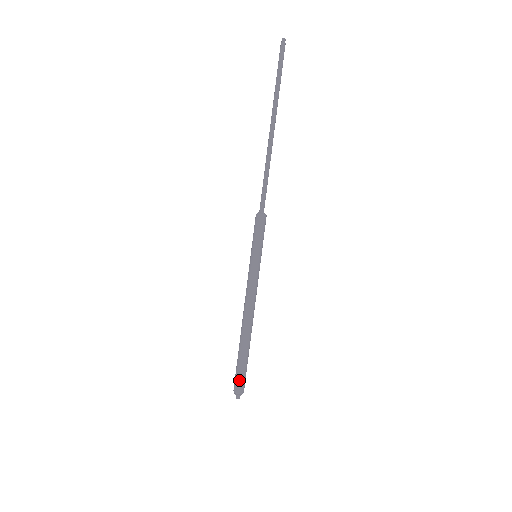
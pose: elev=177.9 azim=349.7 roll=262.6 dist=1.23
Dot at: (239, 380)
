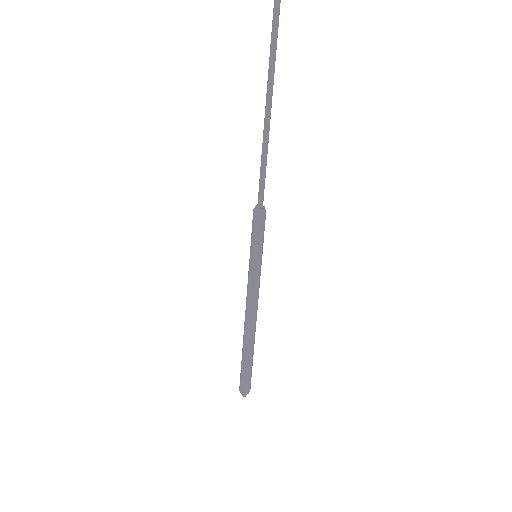
Dot at: (246, 382)
